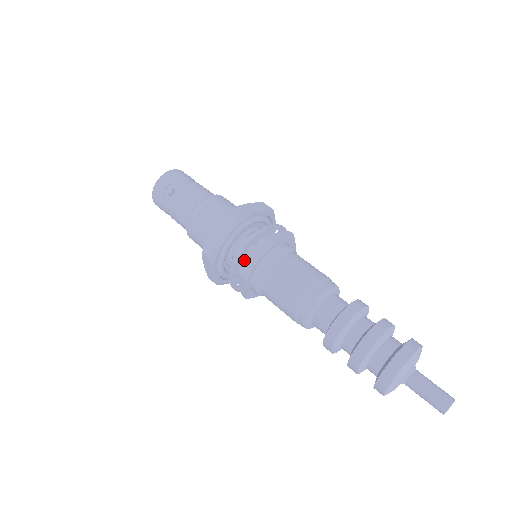
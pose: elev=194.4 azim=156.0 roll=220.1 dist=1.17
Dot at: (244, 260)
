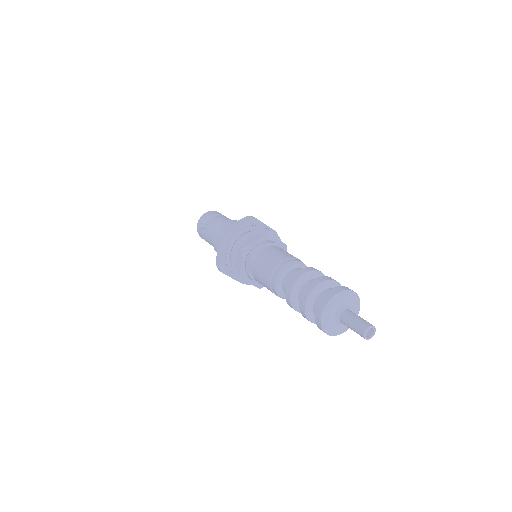
Dot at: occluded
